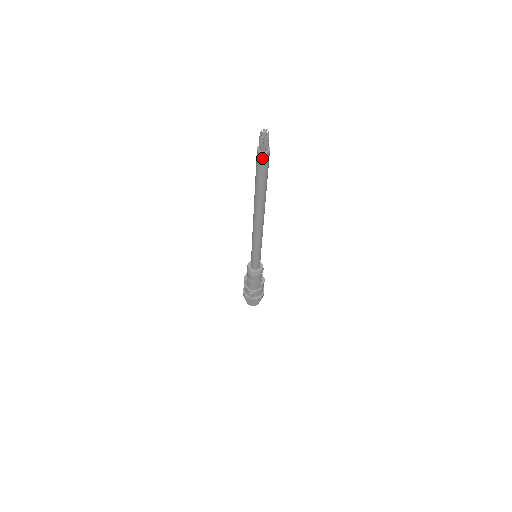
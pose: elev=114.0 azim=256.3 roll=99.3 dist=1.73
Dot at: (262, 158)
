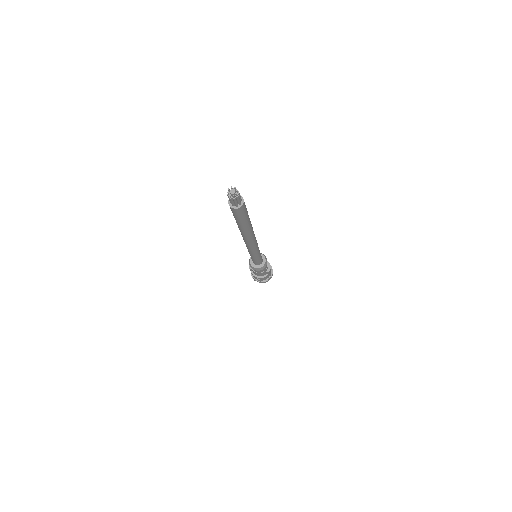
Dot at: (236, 211)
